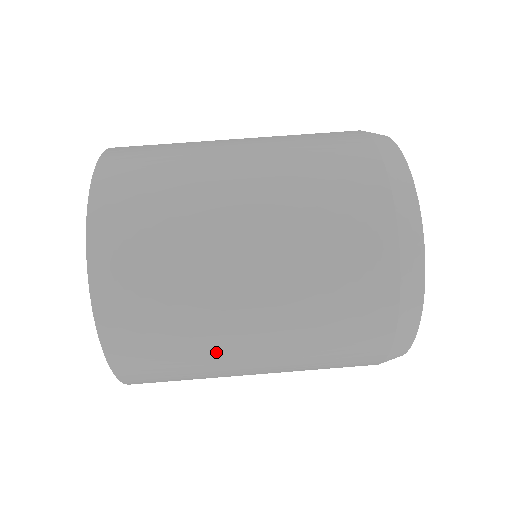
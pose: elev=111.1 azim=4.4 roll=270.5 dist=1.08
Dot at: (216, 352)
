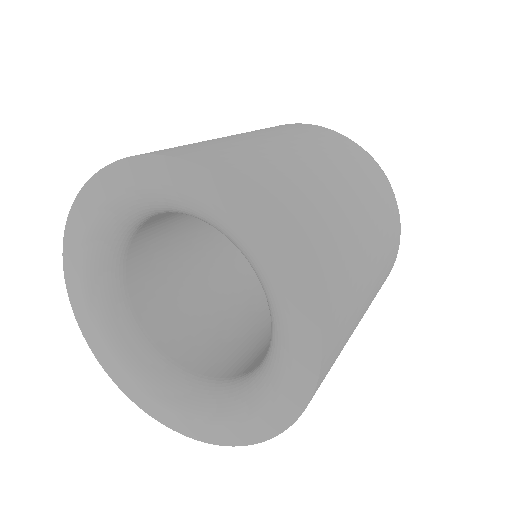
Dot at: (351, 234)
